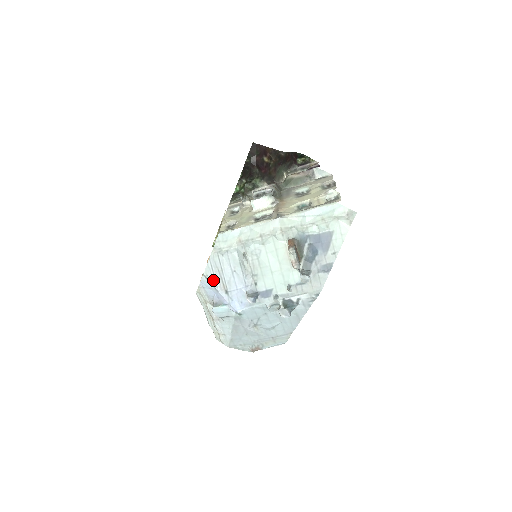
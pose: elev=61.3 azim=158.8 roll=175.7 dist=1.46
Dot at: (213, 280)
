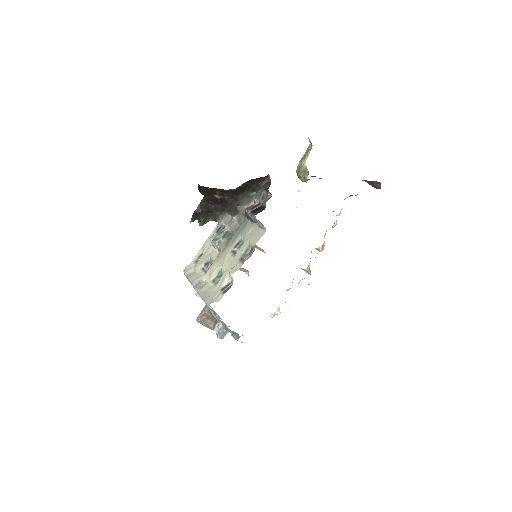
Dot at: occluded
